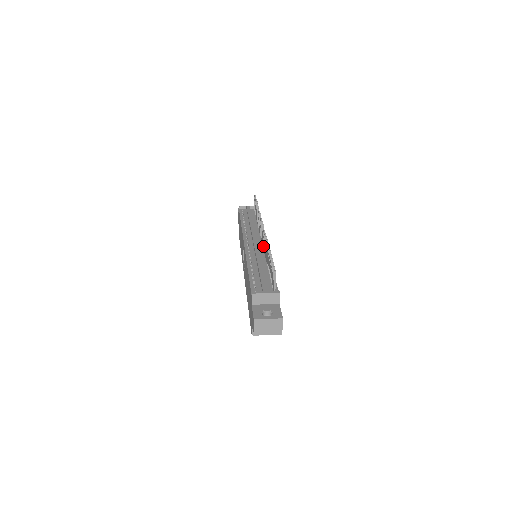
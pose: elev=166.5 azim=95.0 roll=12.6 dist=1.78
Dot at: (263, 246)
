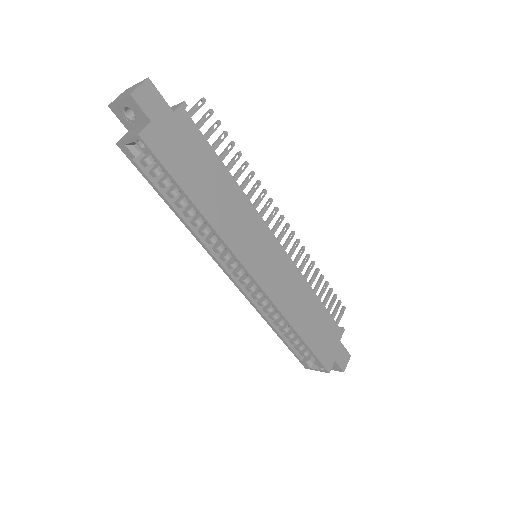
Dot at: occluded
